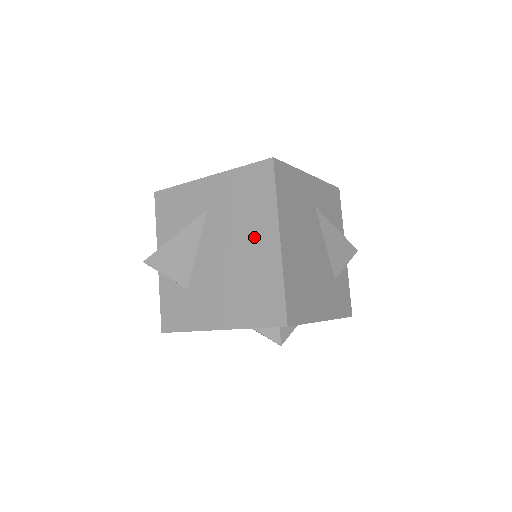
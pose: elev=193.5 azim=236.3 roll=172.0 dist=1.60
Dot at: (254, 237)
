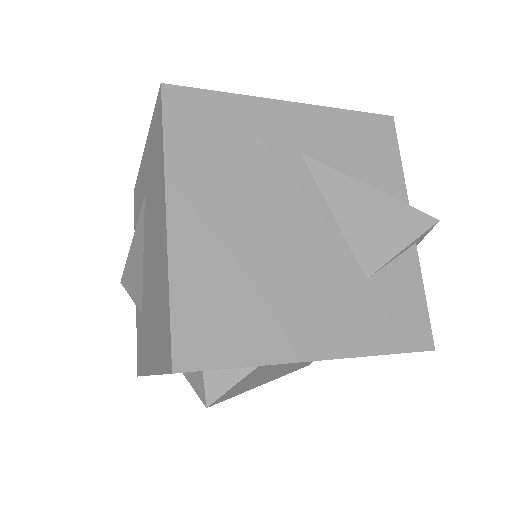
Dot at: (157, 221)
